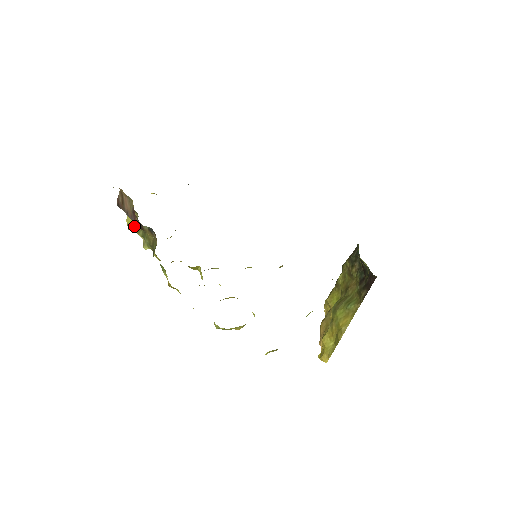
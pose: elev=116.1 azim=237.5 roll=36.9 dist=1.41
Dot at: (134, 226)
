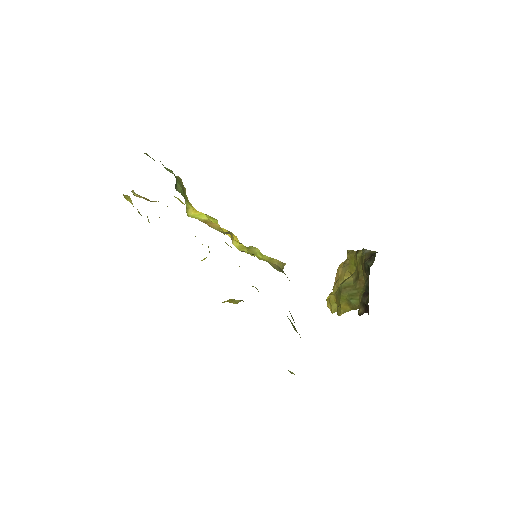
Dot at: occluded
